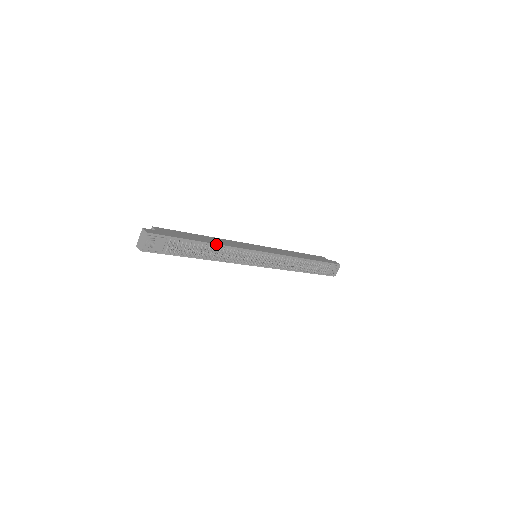
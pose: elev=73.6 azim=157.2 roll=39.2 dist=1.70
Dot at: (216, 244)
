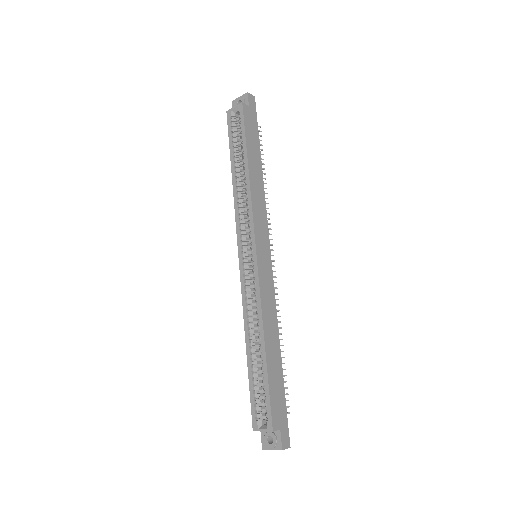
Dot at: (279, 339)
